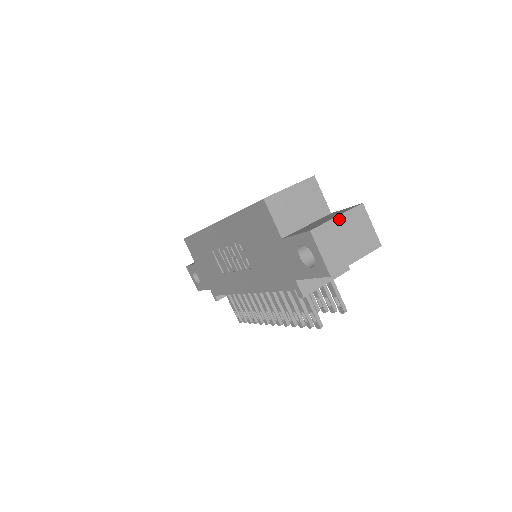
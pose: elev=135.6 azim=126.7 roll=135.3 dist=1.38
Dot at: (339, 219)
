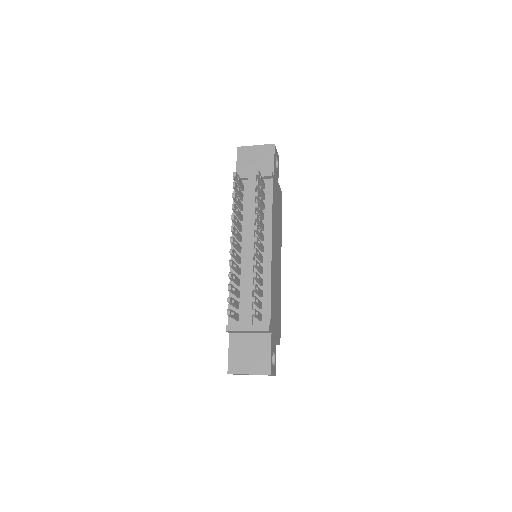
Dot at: occluded
